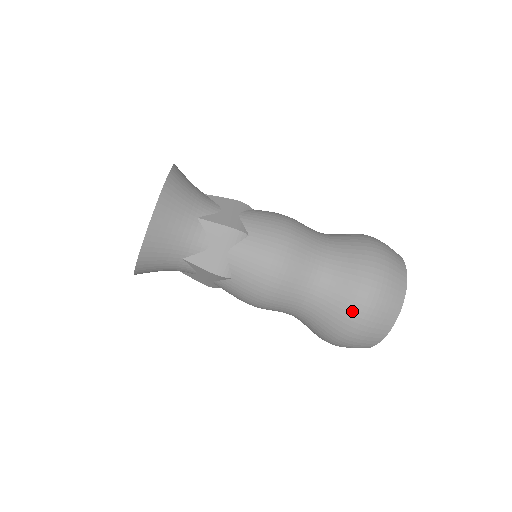
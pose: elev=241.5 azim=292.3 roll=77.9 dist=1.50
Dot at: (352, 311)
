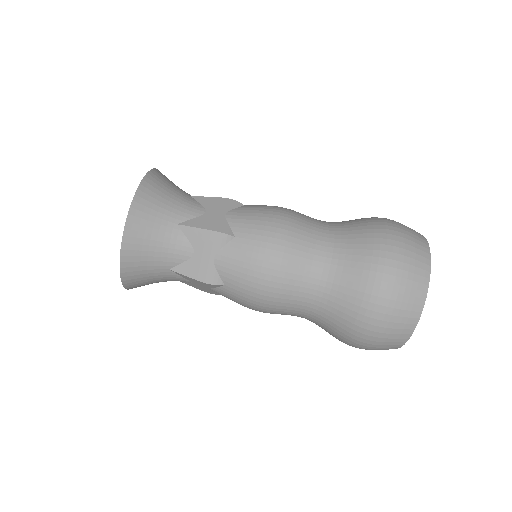
Dot at: (362, 311)
